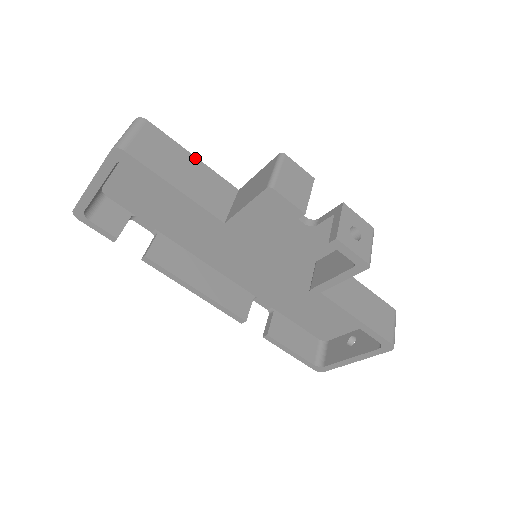
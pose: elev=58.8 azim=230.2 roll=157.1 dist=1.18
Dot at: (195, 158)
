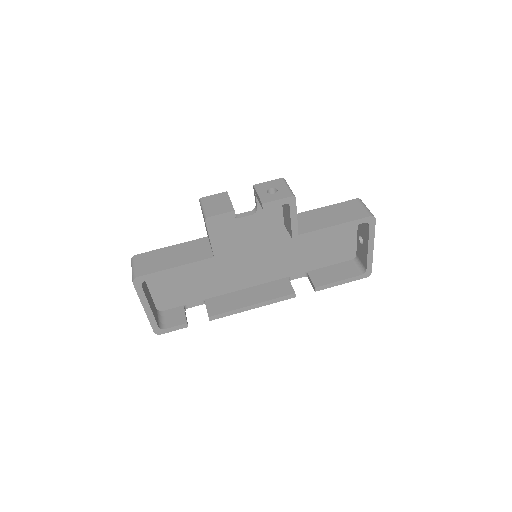
Dot at: (173, 246)
